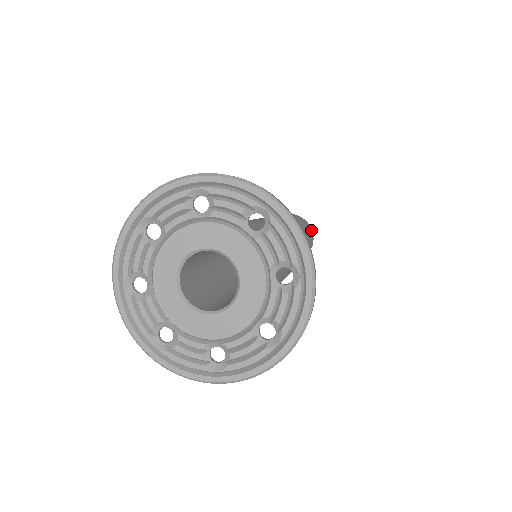
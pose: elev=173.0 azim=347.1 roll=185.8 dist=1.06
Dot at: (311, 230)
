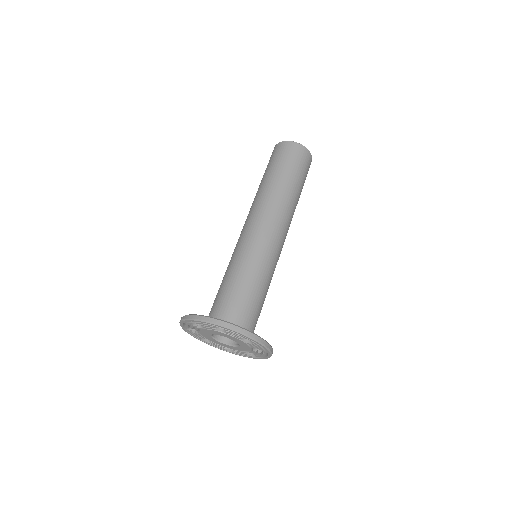
Dot at: (301, 149)
